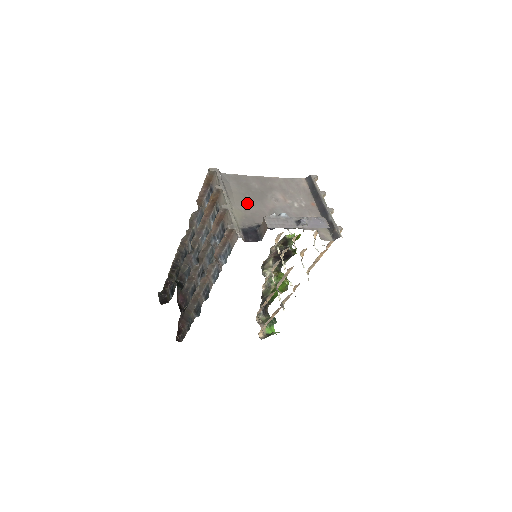
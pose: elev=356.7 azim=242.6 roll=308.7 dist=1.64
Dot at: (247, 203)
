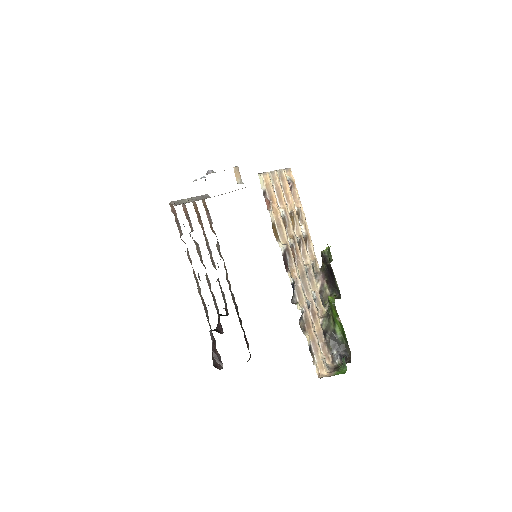
Dot at: occluded
